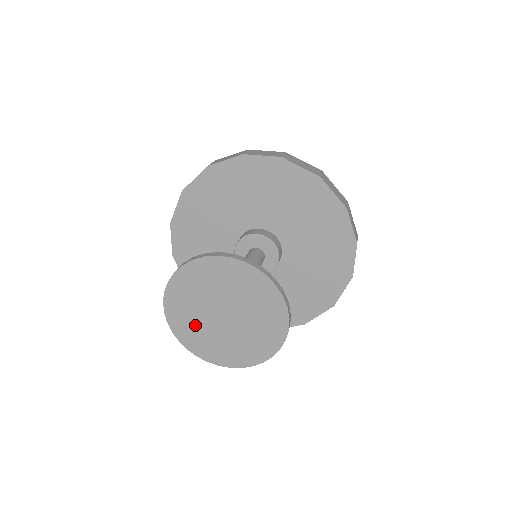
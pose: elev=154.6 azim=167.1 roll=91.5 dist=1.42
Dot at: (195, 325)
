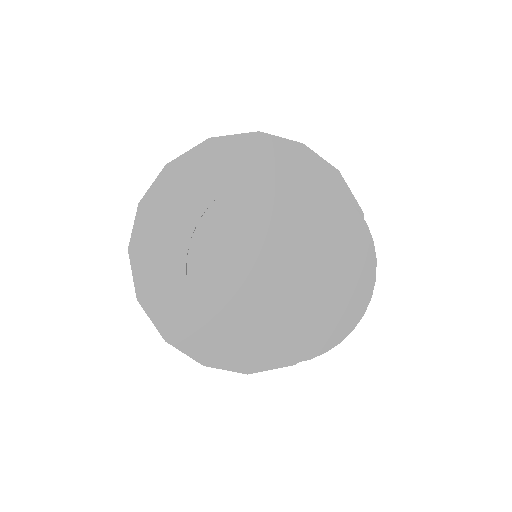
Dot at: (231, 263)
